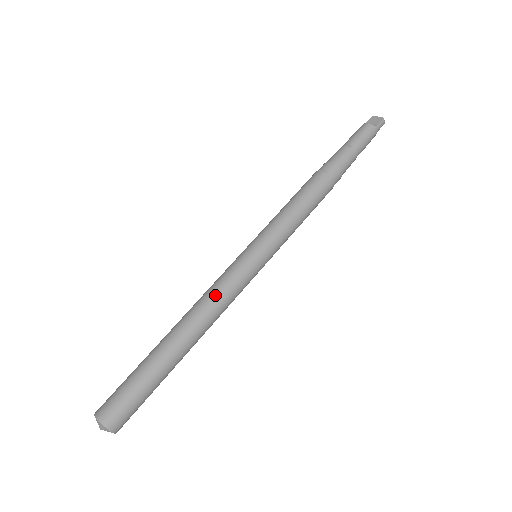
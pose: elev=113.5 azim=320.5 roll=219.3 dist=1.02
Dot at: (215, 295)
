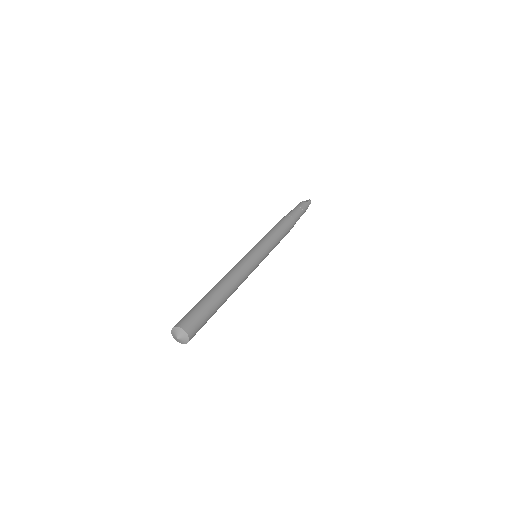
Dot at: (236, 267)
